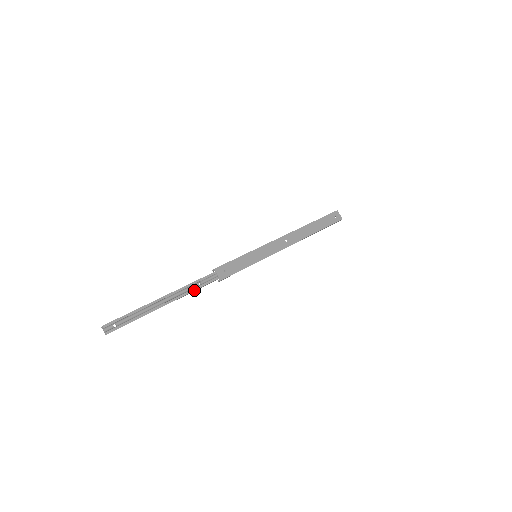
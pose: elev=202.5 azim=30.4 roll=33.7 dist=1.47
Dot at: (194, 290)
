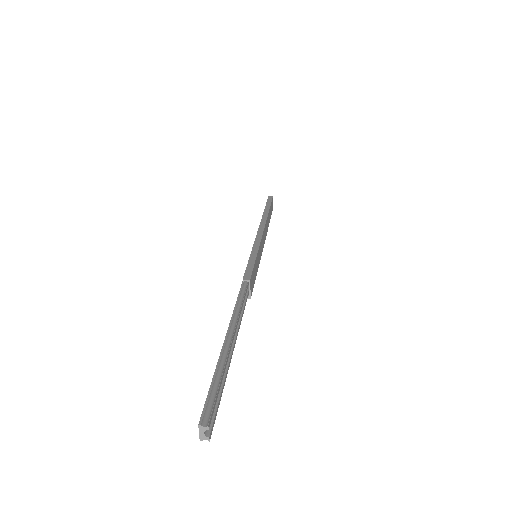
Dot at: occluded
